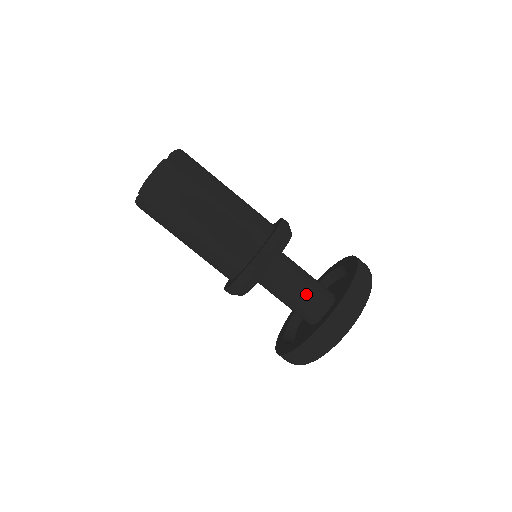
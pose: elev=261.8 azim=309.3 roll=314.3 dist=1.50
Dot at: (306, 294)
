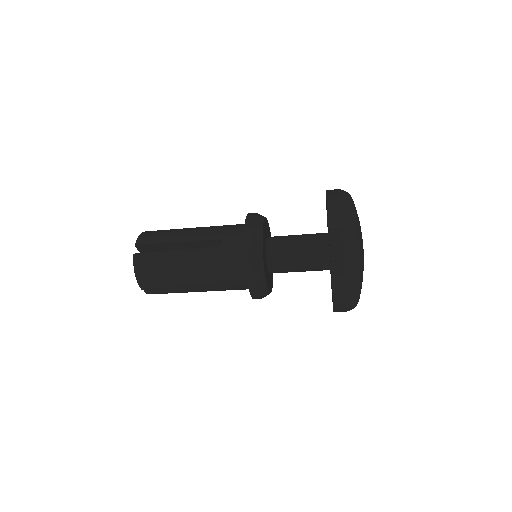
Dot at: (311, 255)
